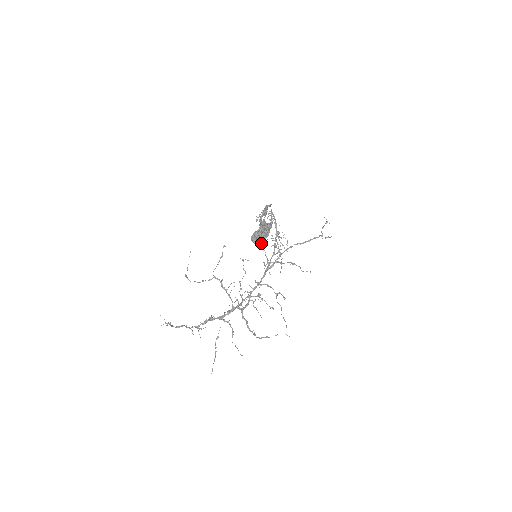
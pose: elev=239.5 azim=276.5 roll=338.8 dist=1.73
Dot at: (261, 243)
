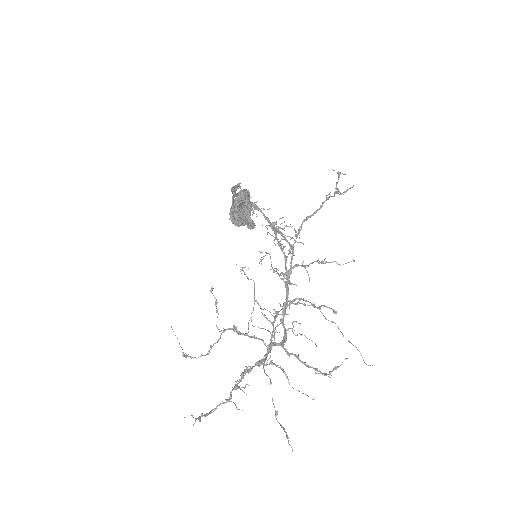
Dot at: (249, 226)
